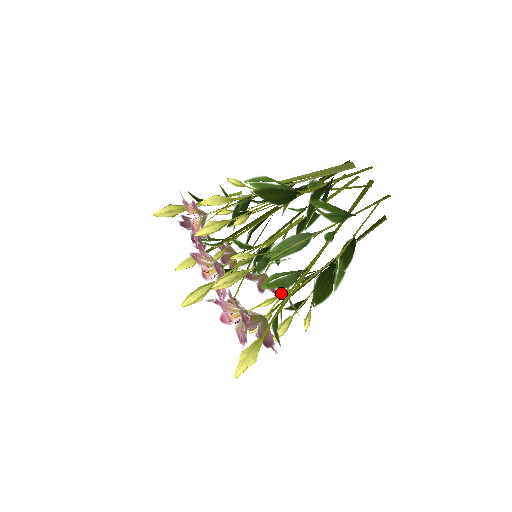
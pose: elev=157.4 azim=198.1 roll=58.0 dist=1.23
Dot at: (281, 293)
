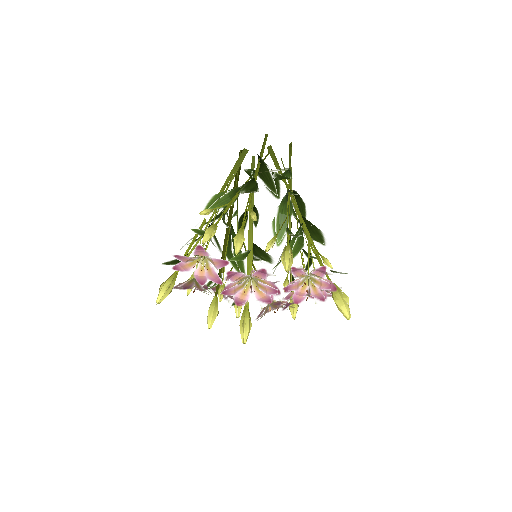
Dot at: (308, 249)
